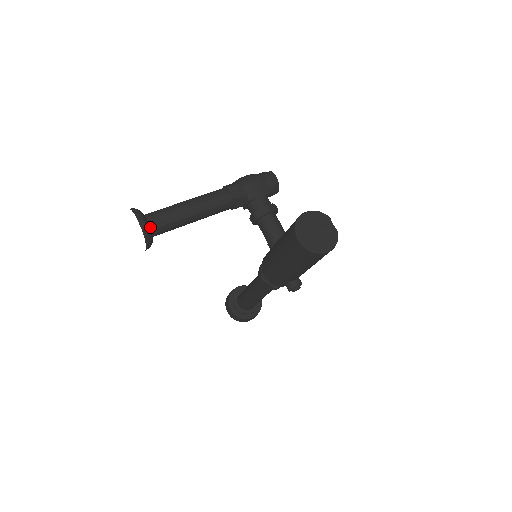
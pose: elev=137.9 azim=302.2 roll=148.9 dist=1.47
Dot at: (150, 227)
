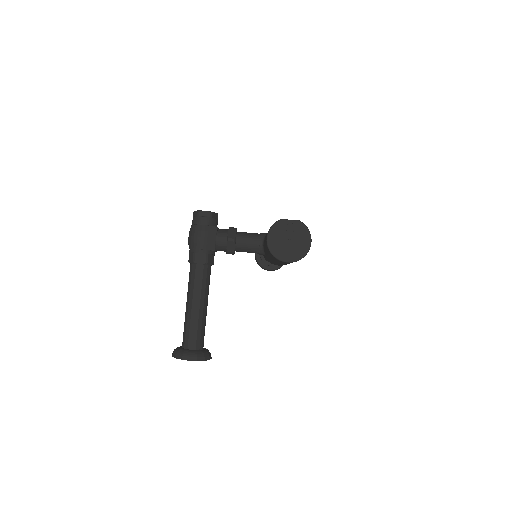
Dot at: (197, 349)
